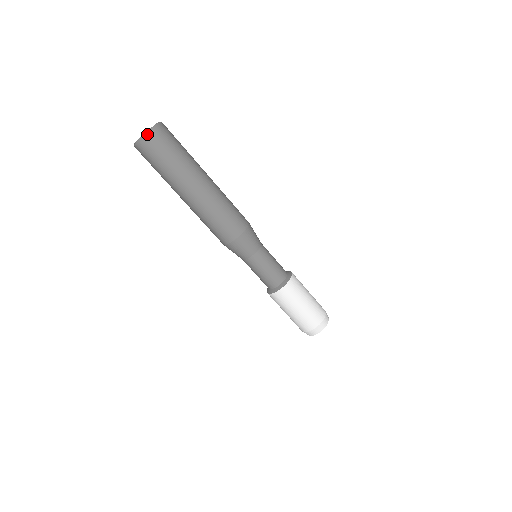
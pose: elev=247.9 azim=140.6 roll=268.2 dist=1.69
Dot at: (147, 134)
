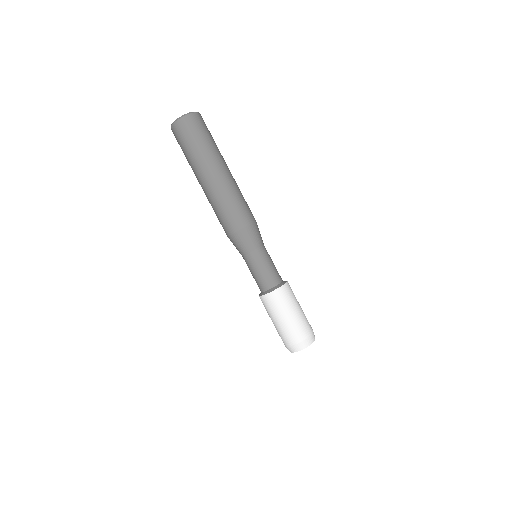
Dot at: (199, 113)
